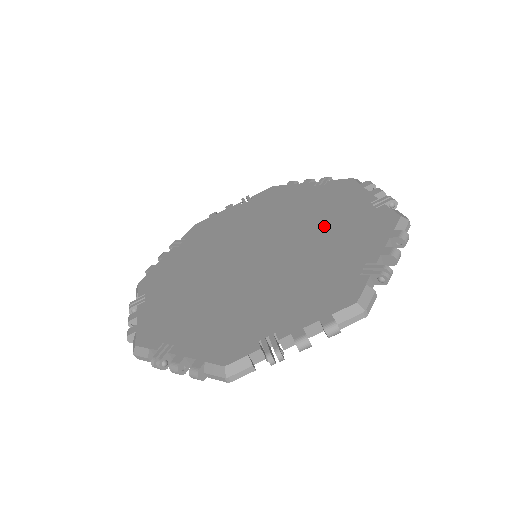
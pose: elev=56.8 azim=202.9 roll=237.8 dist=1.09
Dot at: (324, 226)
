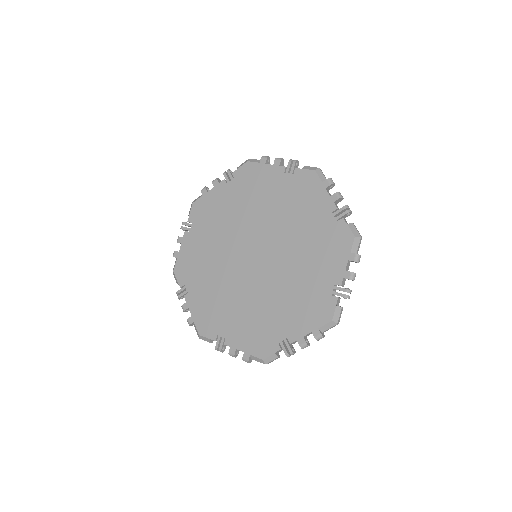
Dot at: (299, 276)
